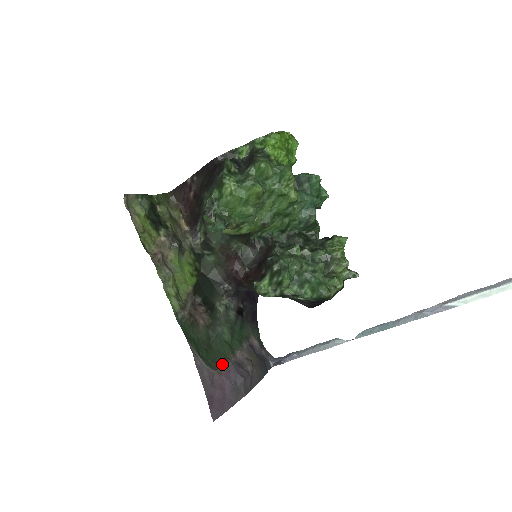
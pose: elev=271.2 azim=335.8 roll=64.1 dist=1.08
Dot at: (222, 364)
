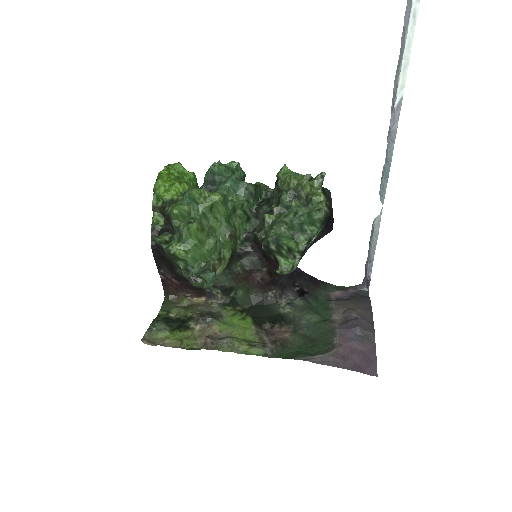
Dot at: (334, 338)
